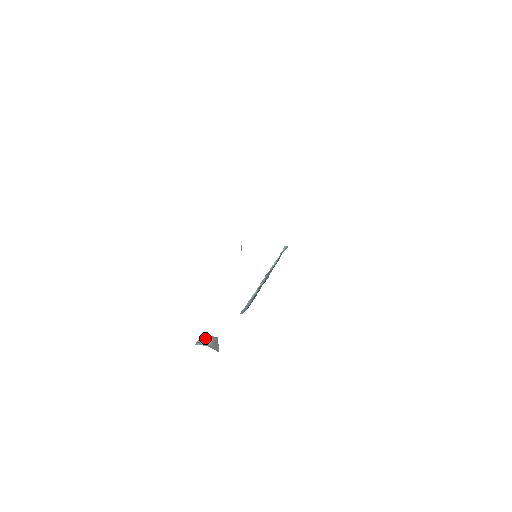
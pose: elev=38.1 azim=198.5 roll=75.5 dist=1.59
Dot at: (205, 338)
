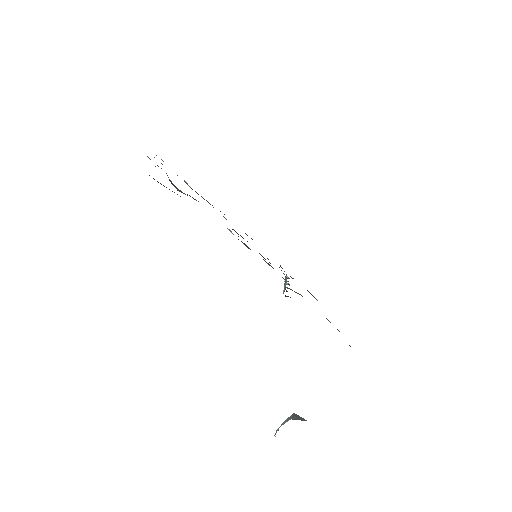
Dot at: (281, 424)
